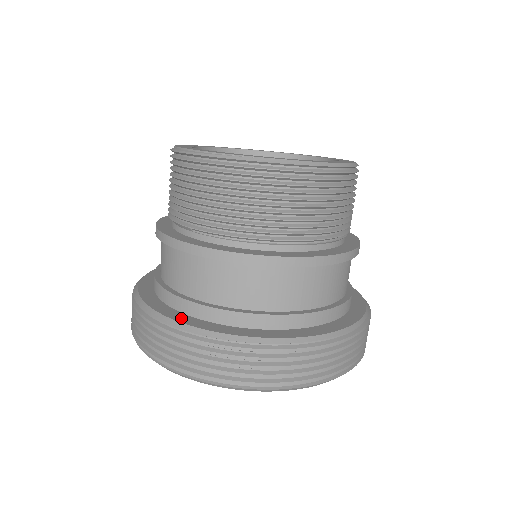
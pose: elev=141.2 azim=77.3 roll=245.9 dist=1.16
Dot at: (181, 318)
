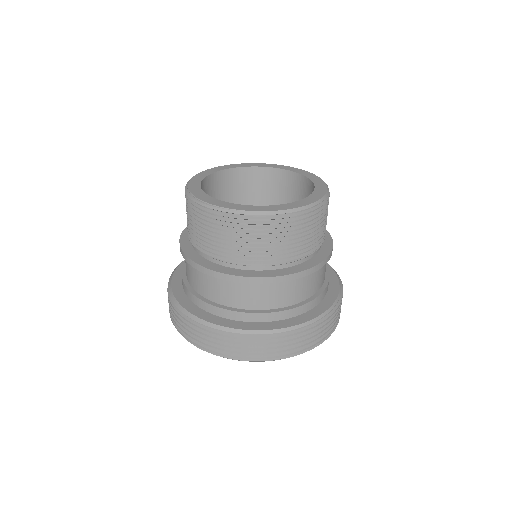
Dot at: (194, 310)
